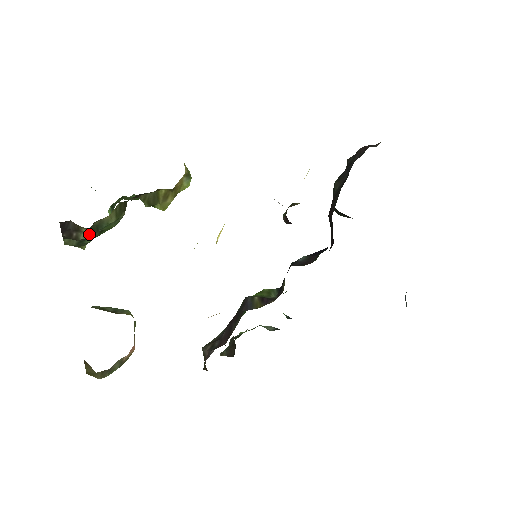
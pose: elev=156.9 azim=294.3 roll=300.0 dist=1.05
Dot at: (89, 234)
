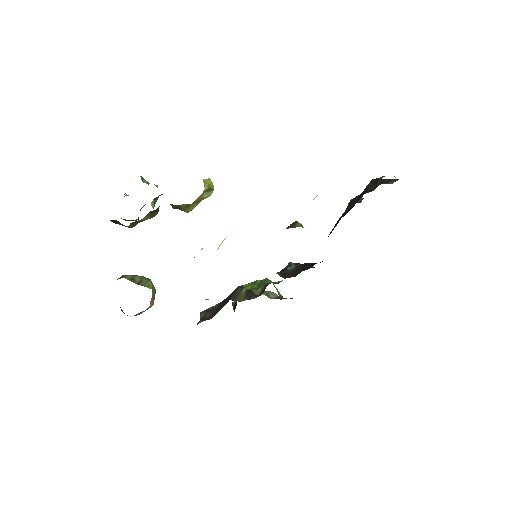
Dot at: (130, 227)
